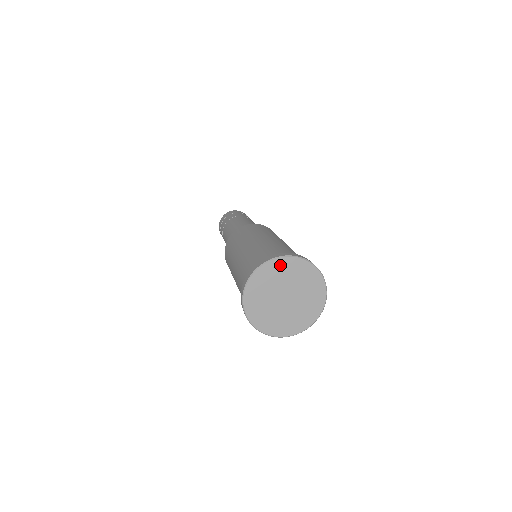
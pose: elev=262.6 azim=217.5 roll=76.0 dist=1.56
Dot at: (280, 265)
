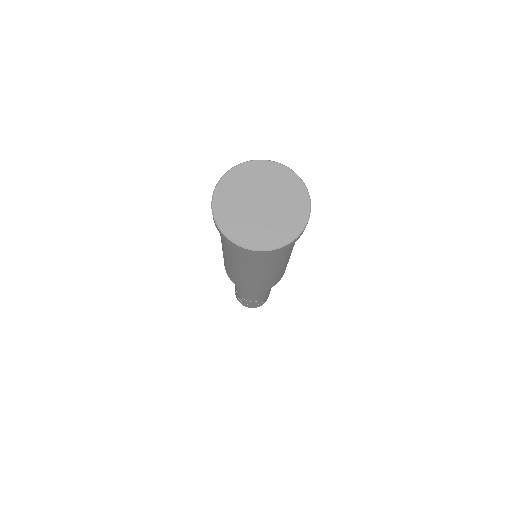
Dot at: (278, 171)
